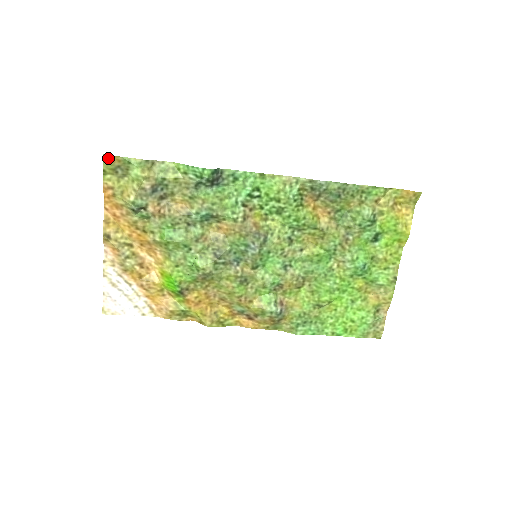
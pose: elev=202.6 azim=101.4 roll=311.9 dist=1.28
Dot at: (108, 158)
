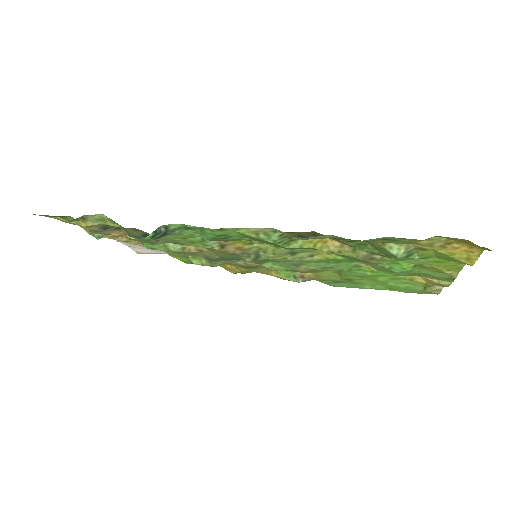
Dot at: (34, 214)
